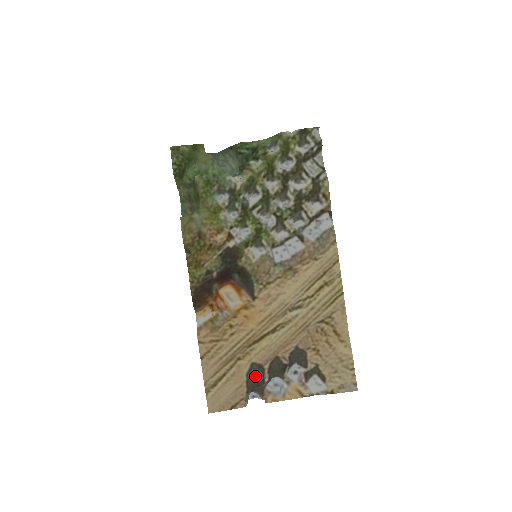
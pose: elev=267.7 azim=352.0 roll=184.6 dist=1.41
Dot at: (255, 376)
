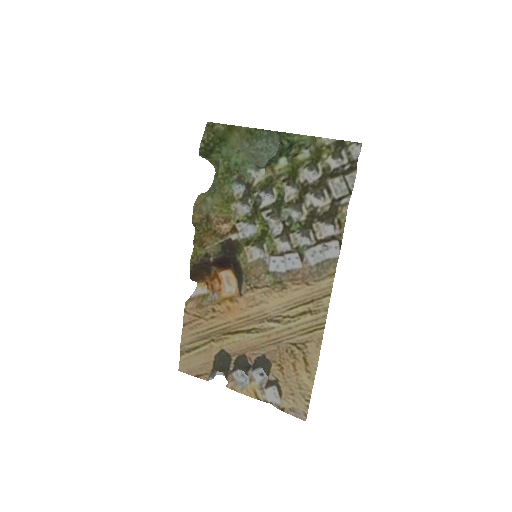
Dot at: (222, 361)
